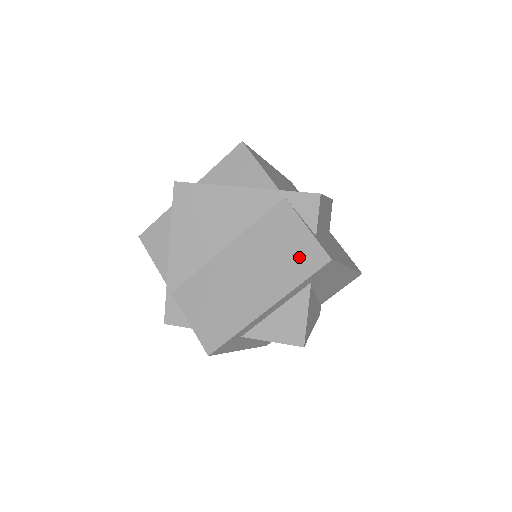
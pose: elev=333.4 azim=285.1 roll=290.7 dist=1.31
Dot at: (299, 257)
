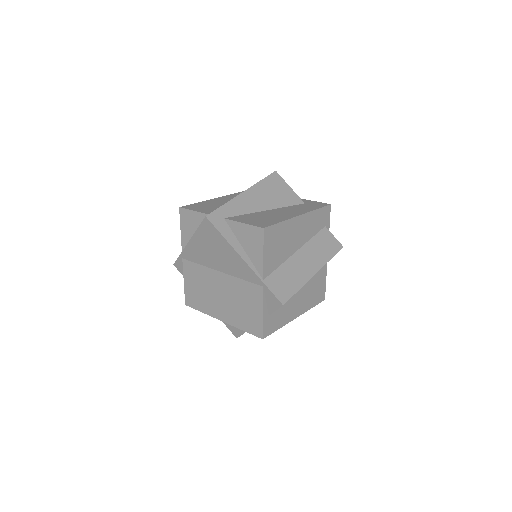
Dot at: (250, 320)
